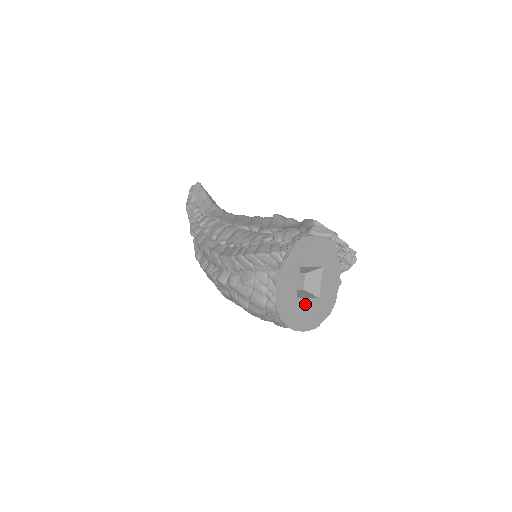
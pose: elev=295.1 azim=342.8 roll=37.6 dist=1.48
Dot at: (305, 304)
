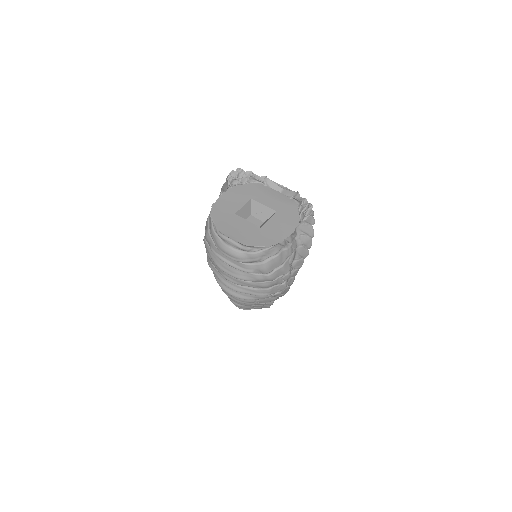
Dot at: (242, 223)
